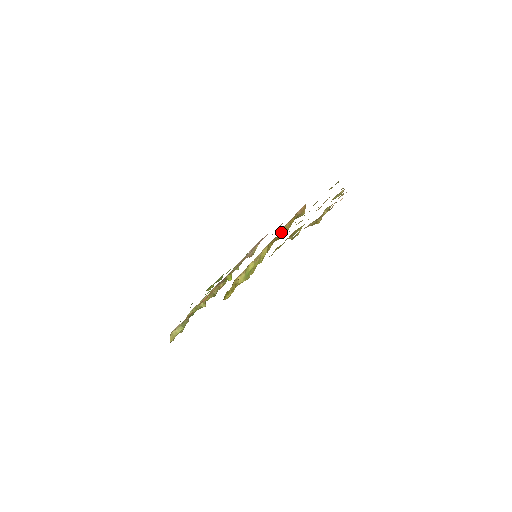
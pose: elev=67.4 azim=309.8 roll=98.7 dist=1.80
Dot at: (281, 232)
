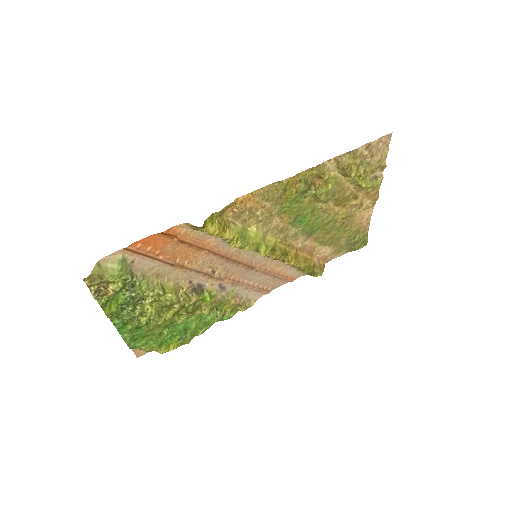
Dot at: (293, 251)
